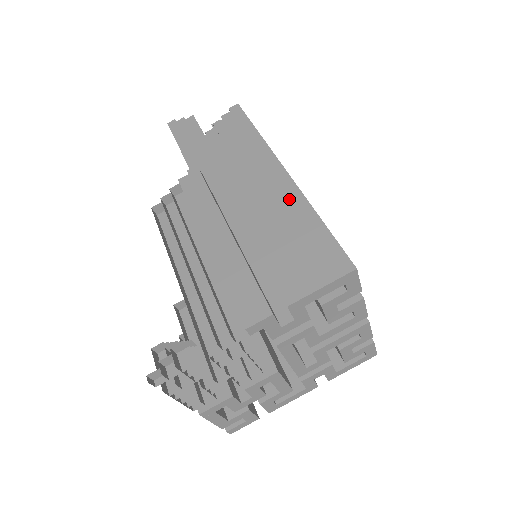
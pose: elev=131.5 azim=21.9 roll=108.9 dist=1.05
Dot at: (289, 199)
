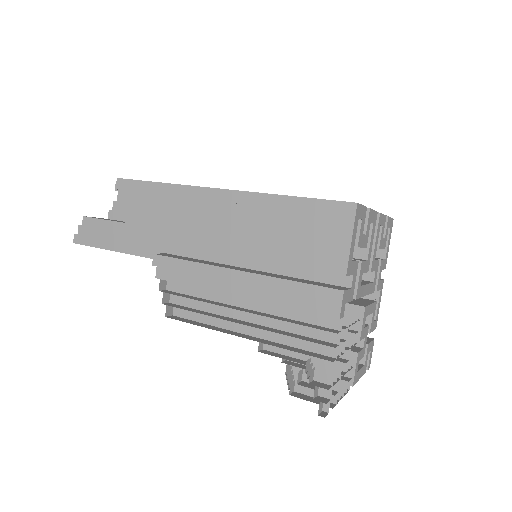
Dot at: (251, 206)
